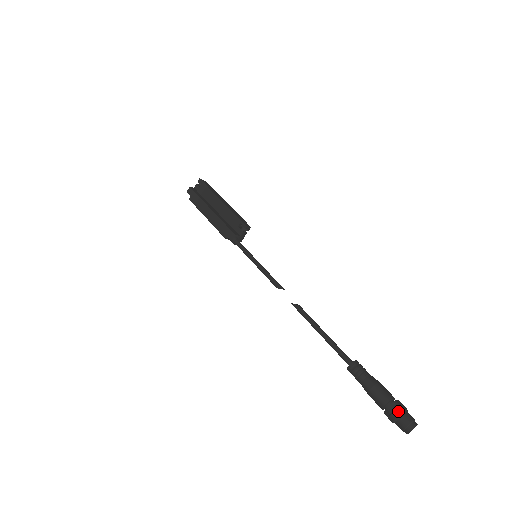
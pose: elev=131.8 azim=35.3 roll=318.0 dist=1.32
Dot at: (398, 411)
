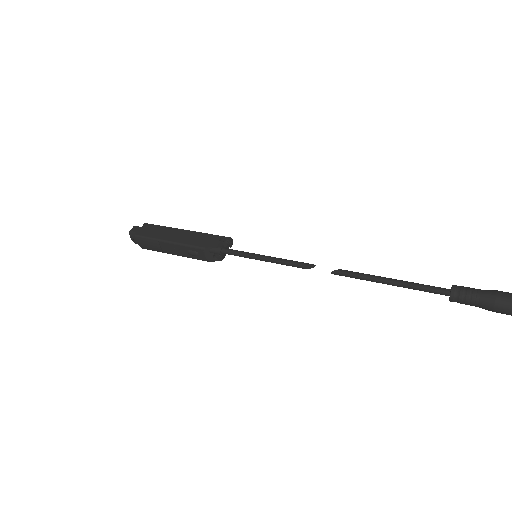
Dot at: out of frame
